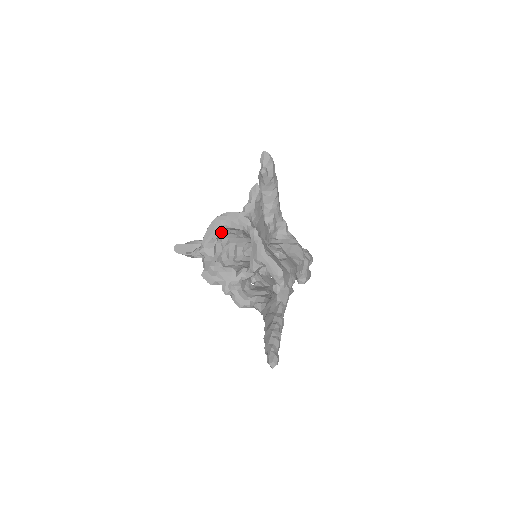
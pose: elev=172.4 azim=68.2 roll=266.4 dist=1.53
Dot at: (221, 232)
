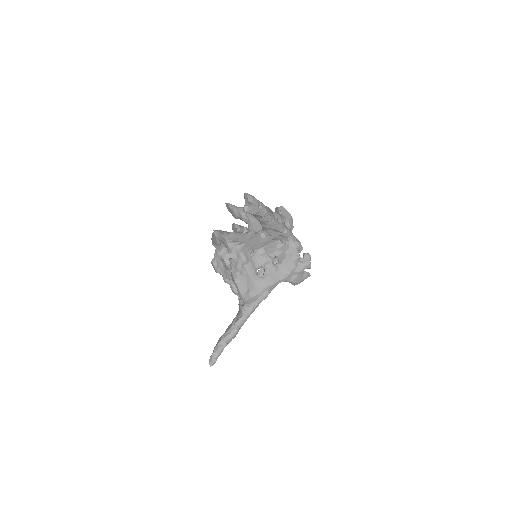
Dot at: occluded
